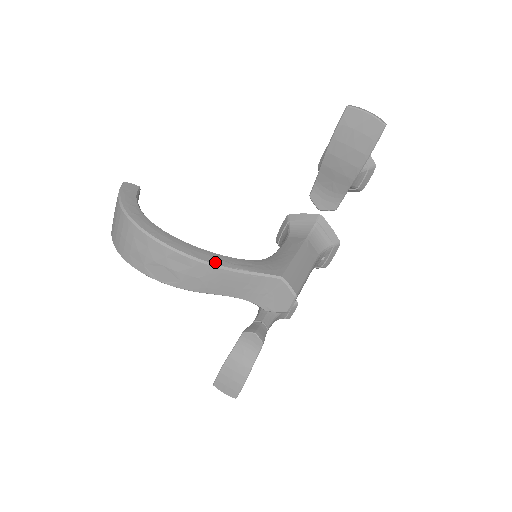
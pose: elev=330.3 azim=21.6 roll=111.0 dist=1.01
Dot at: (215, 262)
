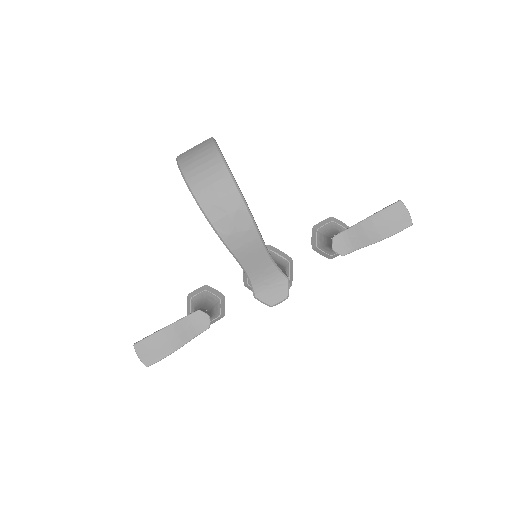
Dot at: occluded
